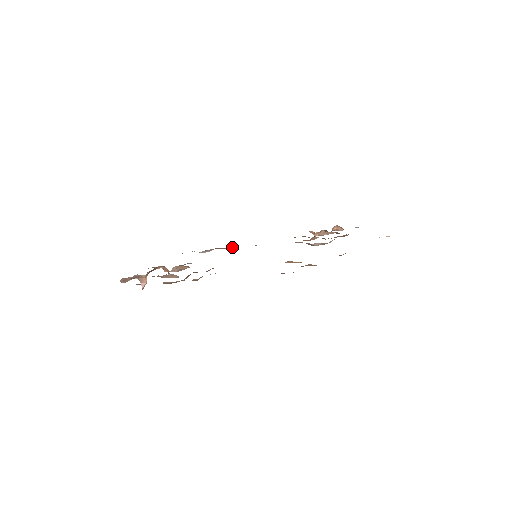
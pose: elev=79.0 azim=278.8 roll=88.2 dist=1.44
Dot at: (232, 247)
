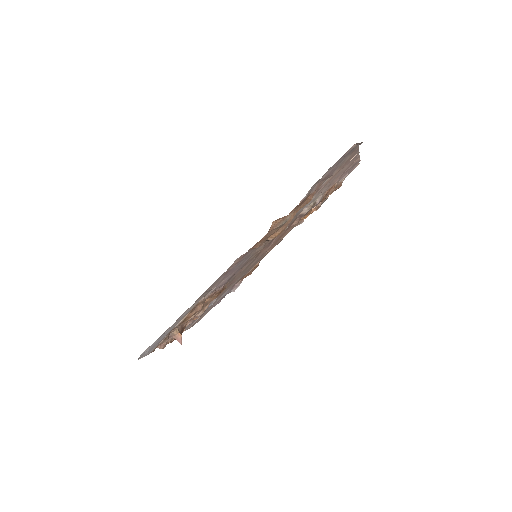
Dot at: (253, 268)
